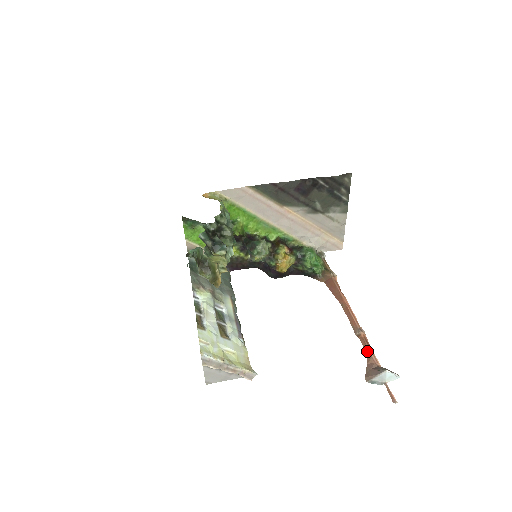
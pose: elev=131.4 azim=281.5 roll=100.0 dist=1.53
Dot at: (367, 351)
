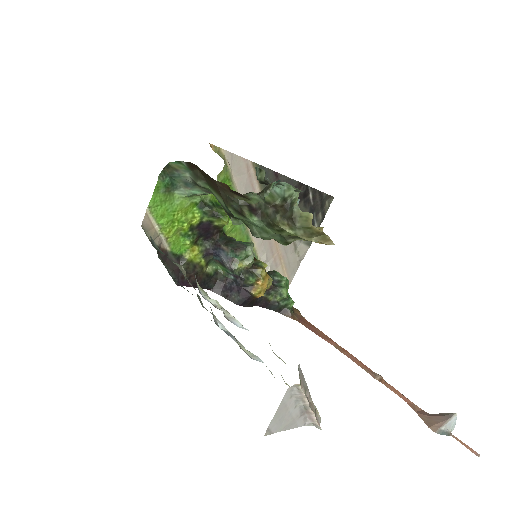
Dot at: (404, 397)
